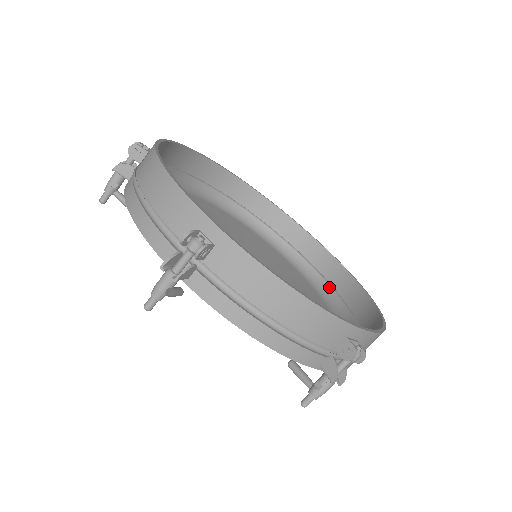
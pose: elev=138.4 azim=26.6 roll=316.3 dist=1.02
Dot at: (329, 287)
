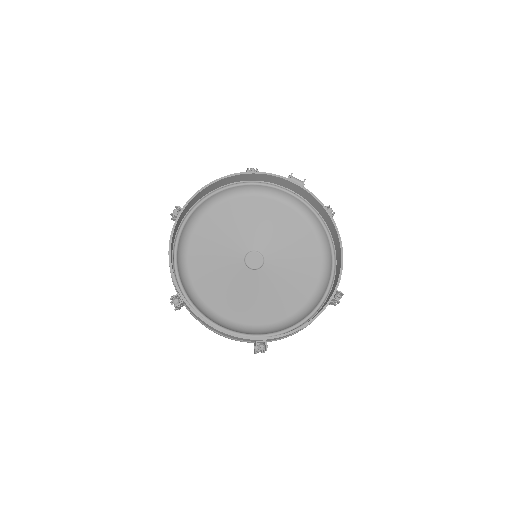
Dot at: (292, 197)
